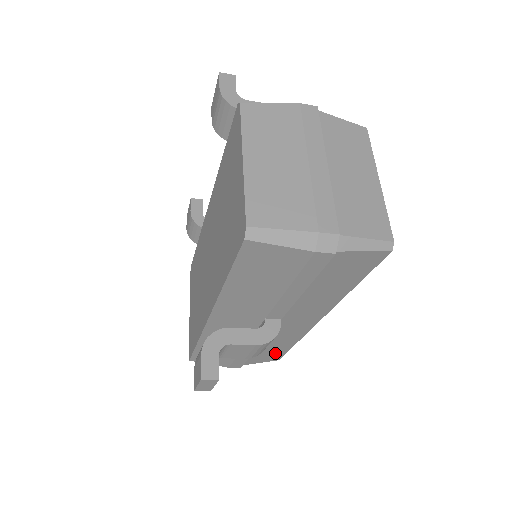
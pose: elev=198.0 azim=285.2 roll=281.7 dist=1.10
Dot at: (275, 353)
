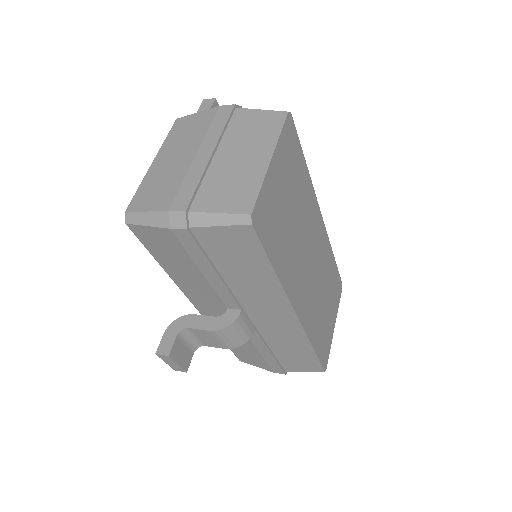
Dot at: (305, 360)
